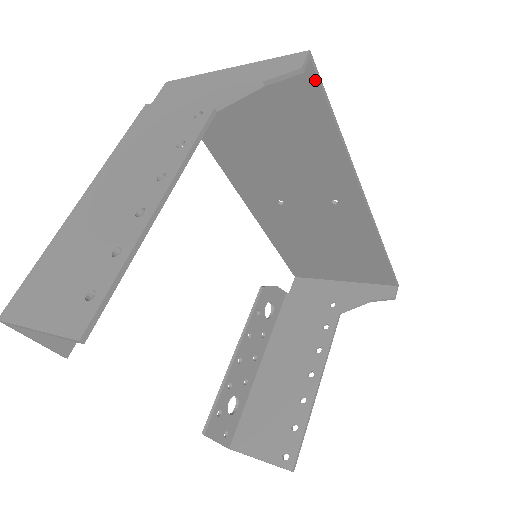
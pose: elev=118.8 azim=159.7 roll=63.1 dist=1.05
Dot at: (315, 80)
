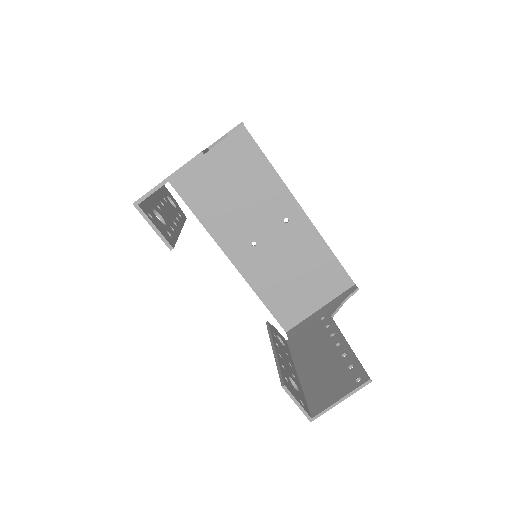
Dot at: (249, 136)
